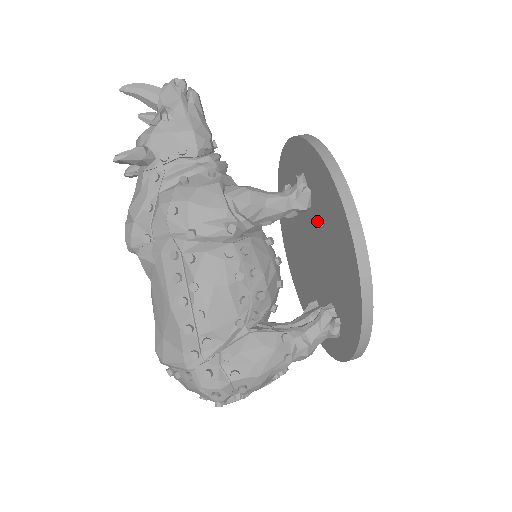
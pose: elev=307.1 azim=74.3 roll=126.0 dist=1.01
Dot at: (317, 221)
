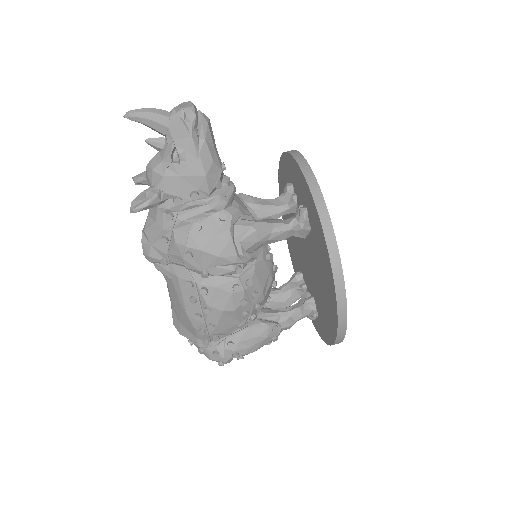
Dot at: (312, 251)
